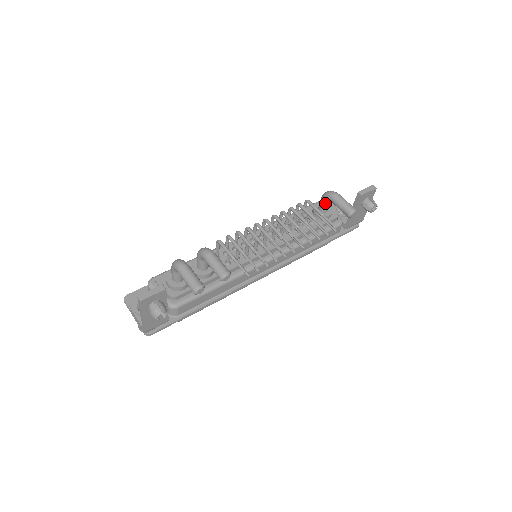
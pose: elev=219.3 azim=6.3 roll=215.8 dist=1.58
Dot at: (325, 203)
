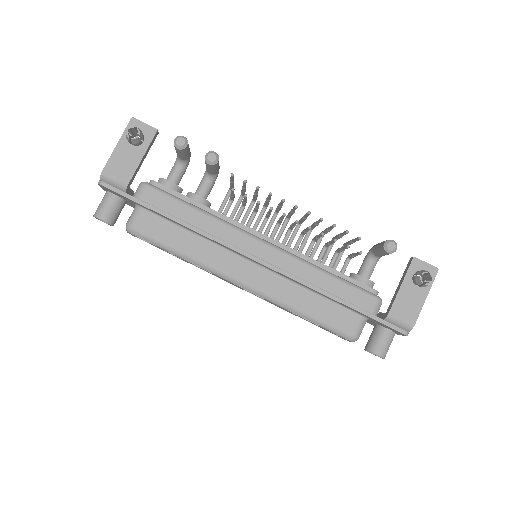
Dot at: (366, 261)
